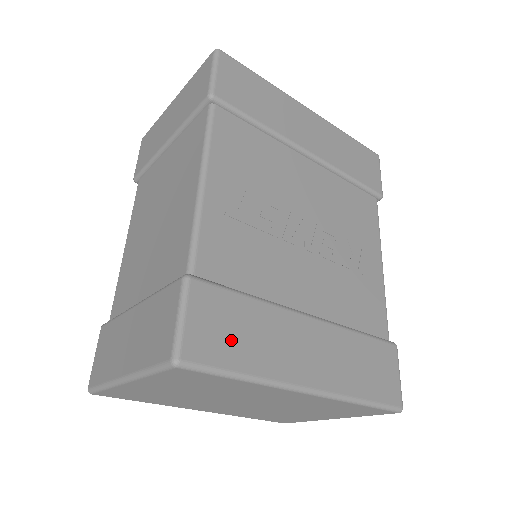
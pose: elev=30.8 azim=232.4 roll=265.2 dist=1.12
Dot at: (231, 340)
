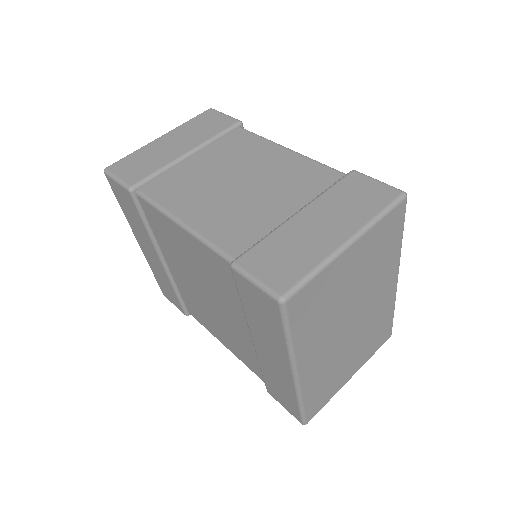
Dot at: occluded
